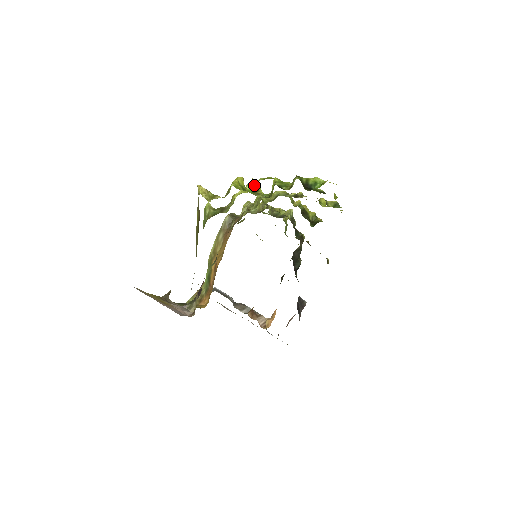
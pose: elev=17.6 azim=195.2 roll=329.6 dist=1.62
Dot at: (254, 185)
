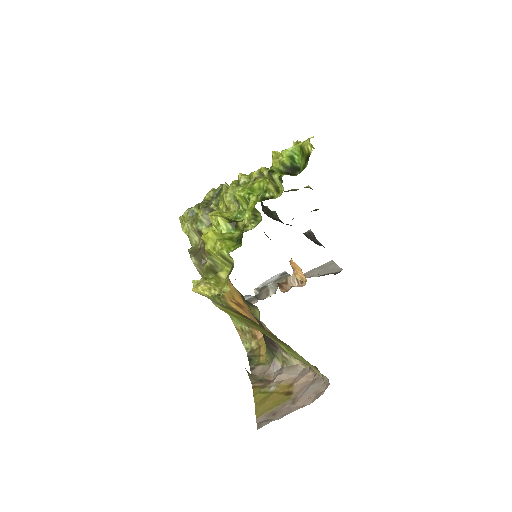
Dot at: (226, 222)
